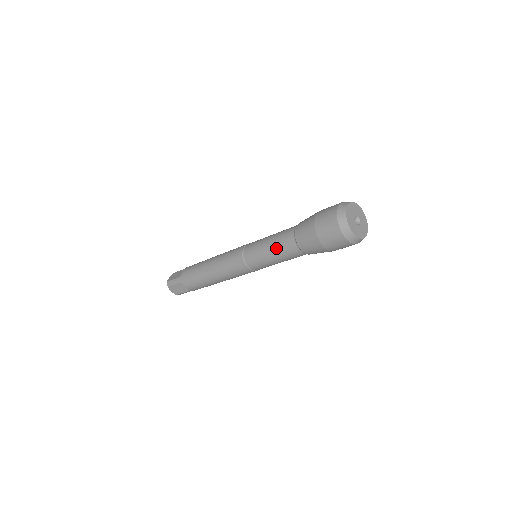
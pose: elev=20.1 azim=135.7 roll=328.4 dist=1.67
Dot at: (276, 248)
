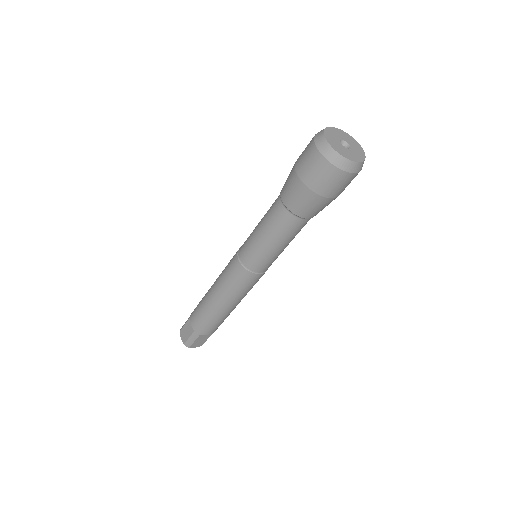
Dot at: (264, 216)
